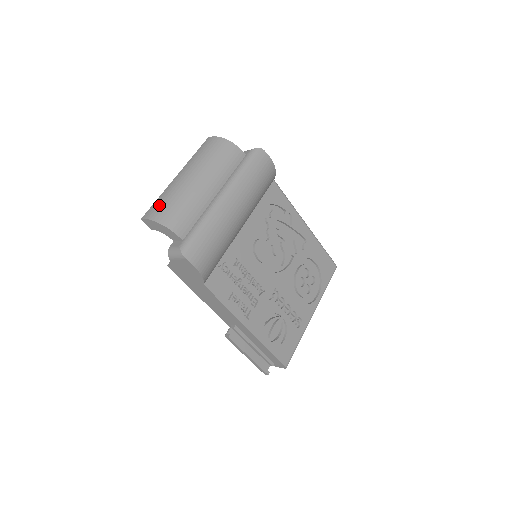
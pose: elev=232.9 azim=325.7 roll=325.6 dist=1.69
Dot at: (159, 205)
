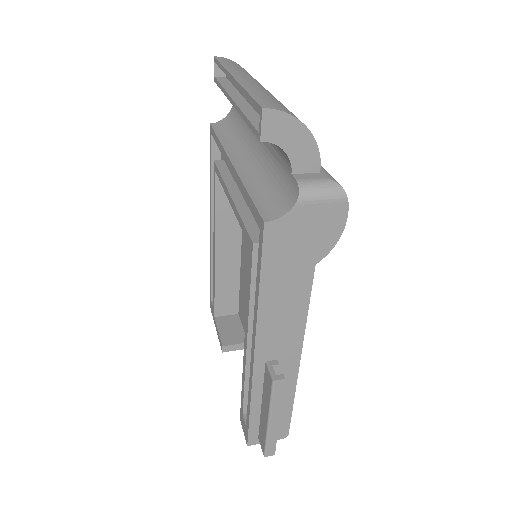
Dot at: (273, 100)
